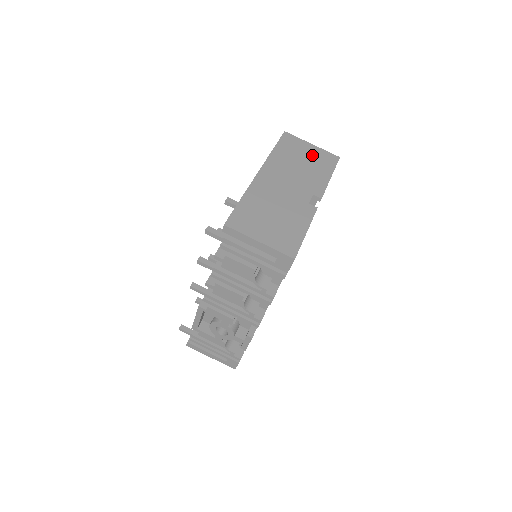
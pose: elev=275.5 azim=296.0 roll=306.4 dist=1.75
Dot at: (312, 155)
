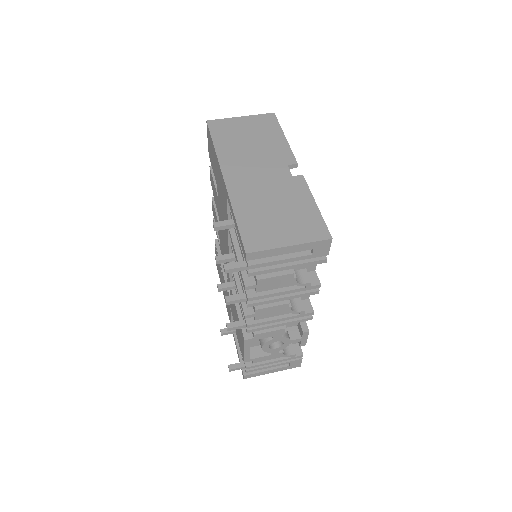
Dot at: (251, 127)
